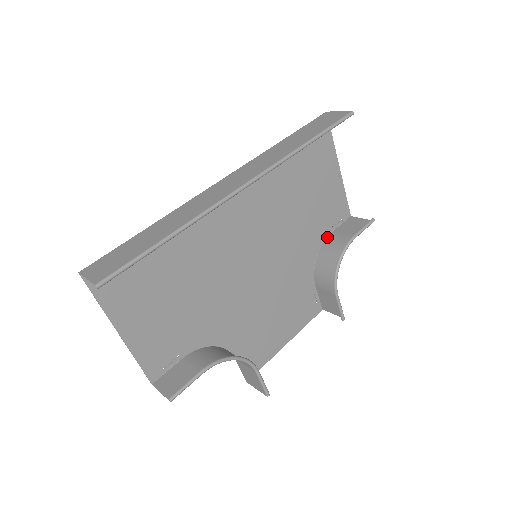
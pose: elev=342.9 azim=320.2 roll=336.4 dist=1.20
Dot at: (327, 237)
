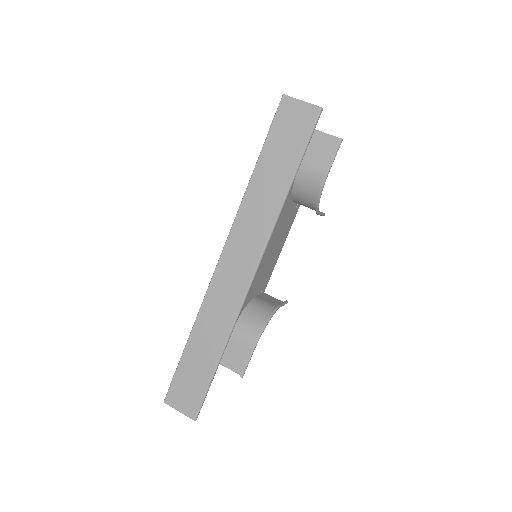
Dot at: occluded
